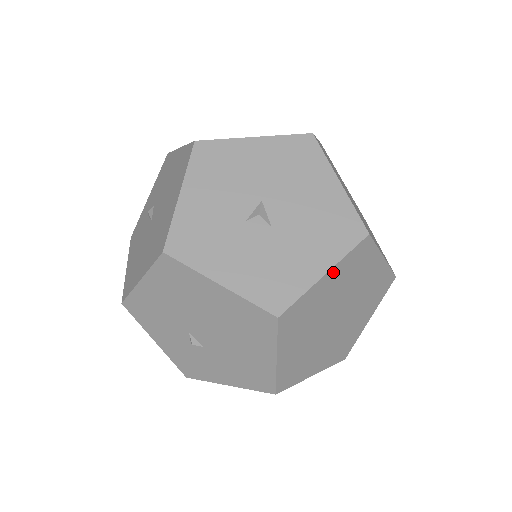
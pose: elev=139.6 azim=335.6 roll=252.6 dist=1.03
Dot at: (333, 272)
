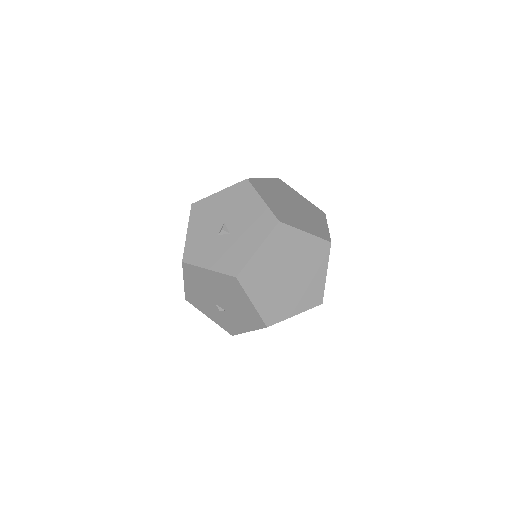
Dot at: (264, 247)
